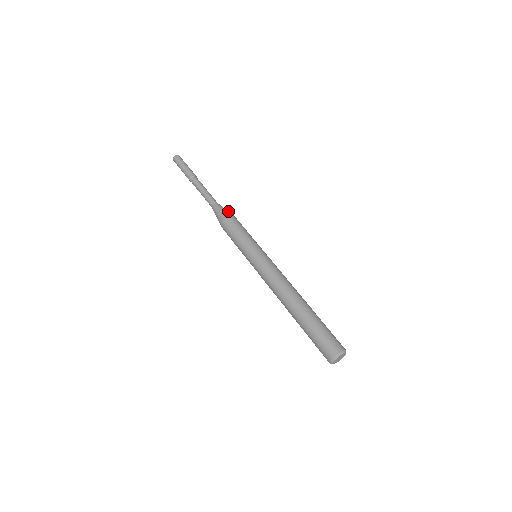
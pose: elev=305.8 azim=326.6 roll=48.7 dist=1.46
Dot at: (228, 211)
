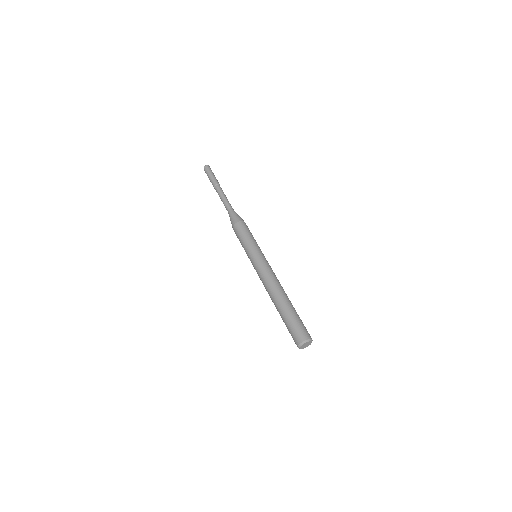
Dot at: (238, 216)
